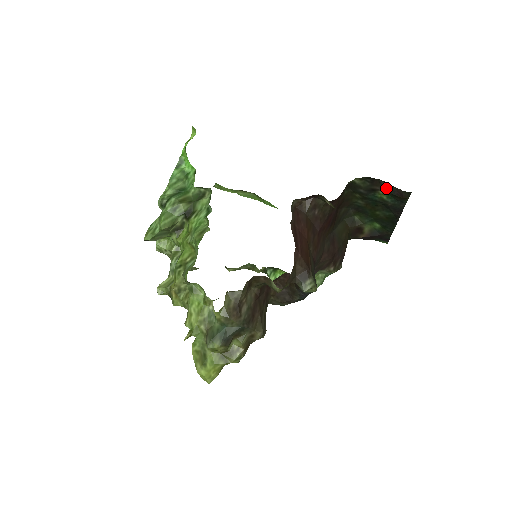
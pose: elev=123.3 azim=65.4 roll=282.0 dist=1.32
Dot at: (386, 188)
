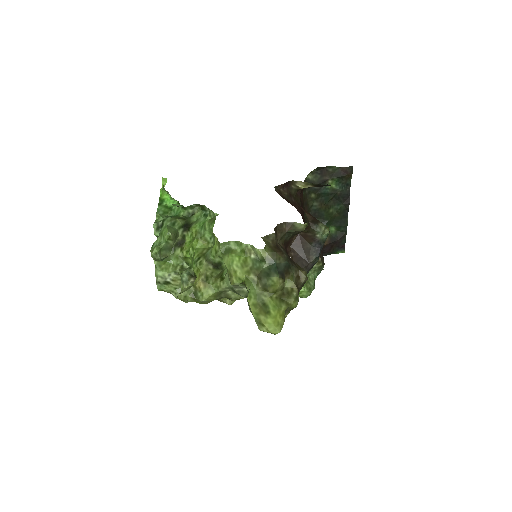
Dot at: (333, 174)
